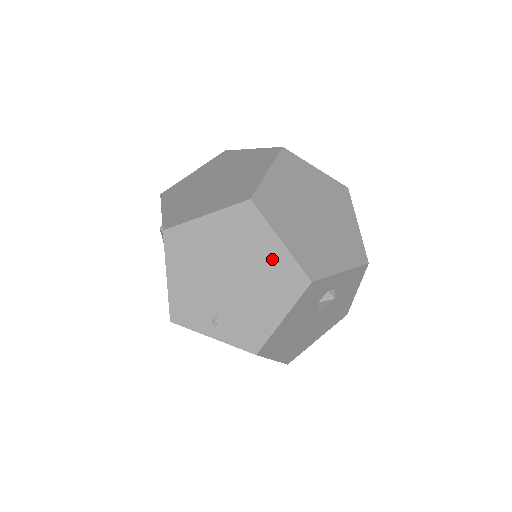
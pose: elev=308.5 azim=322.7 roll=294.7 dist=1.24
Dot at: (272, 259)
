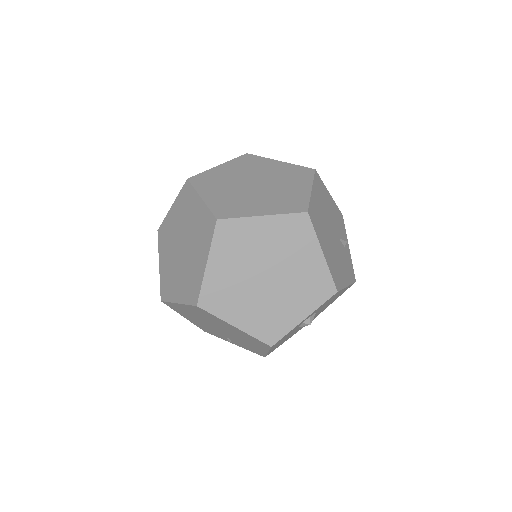
Dot at: (237, 331)
